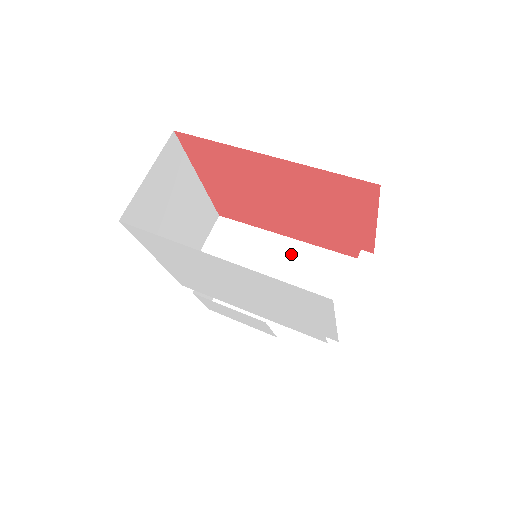
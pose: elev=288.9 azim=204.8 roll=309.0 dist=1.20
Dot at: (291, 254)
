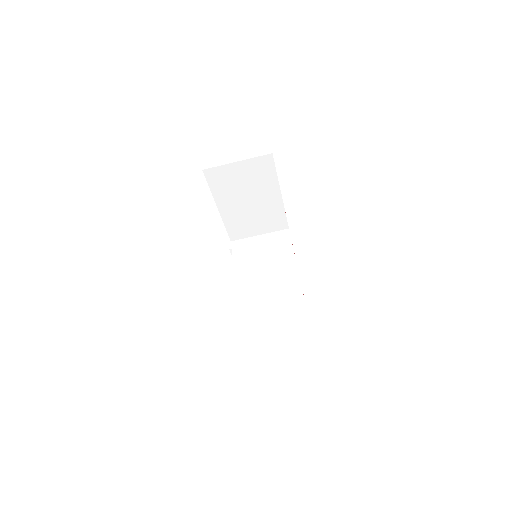
Dot at: (288, 282)
